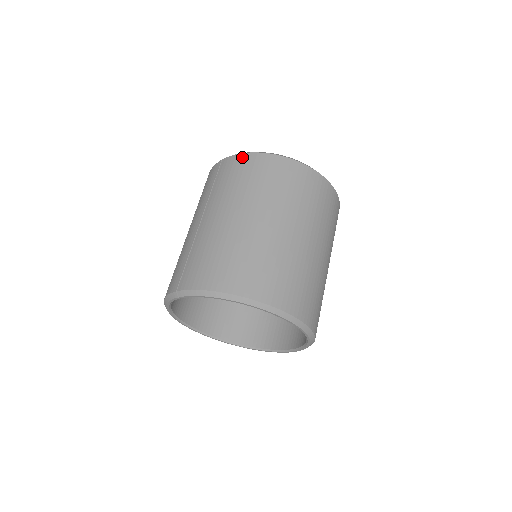
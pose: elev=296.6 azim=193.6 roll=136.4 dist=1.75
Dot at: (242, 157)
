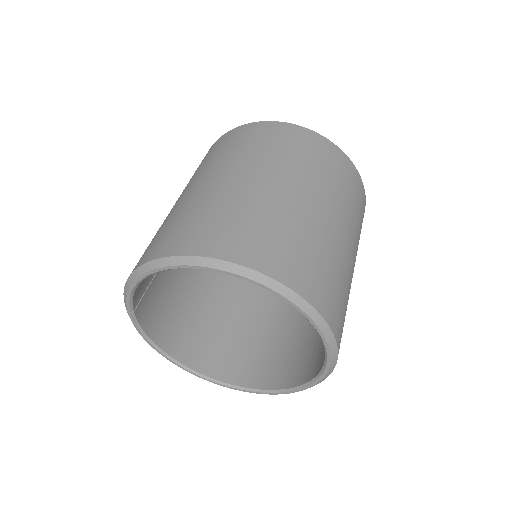
Dot at: occluded
